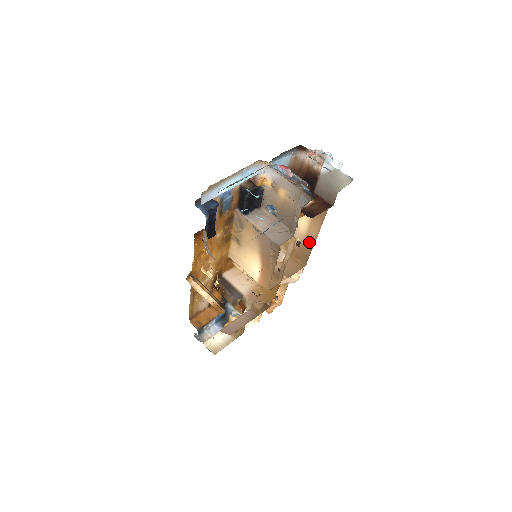
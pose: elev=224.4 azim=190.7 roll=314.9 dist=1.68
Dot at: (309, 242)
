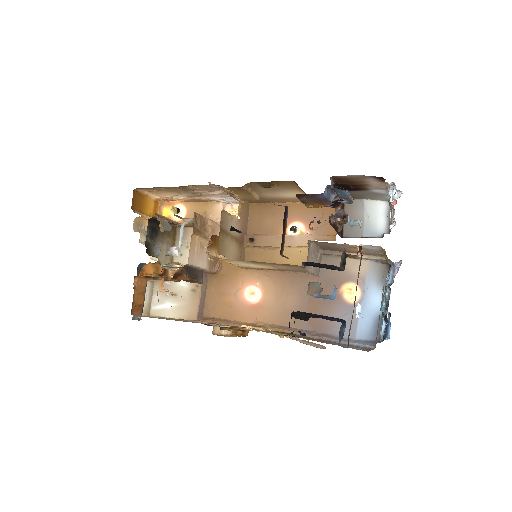
Dot at: (280, 201)
